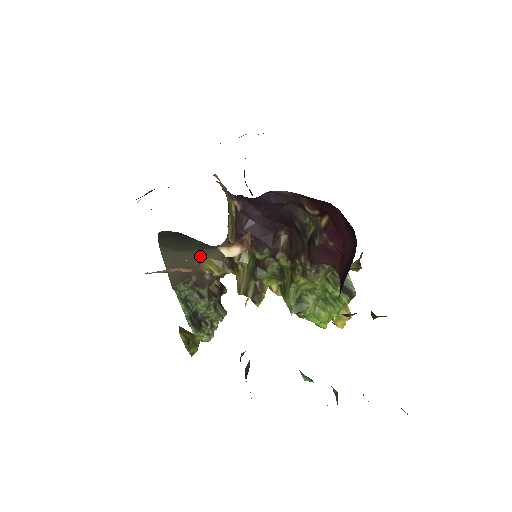
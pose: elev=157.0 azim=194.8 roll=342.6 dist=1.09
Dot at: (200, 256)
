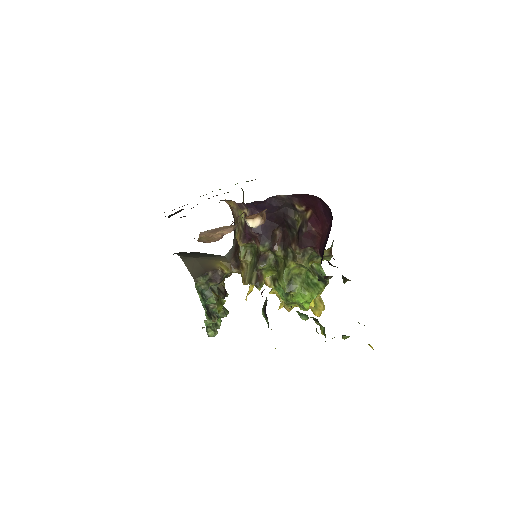
Dot at: (213, 260)
